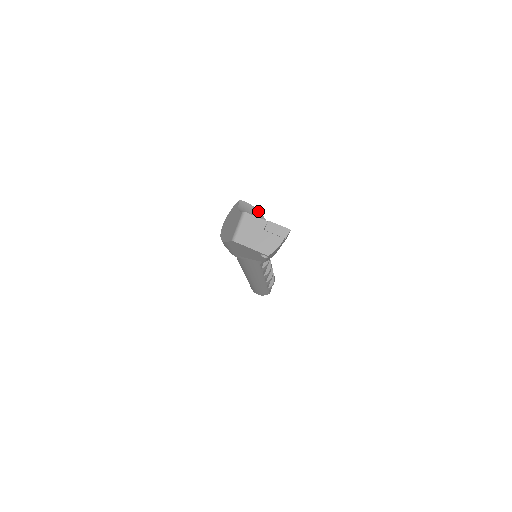
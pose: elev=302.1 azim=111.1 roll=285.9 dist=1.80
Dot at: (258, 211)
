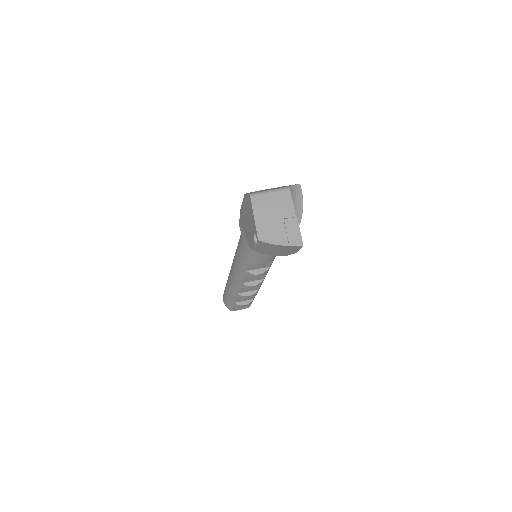
Dot at: occluded
